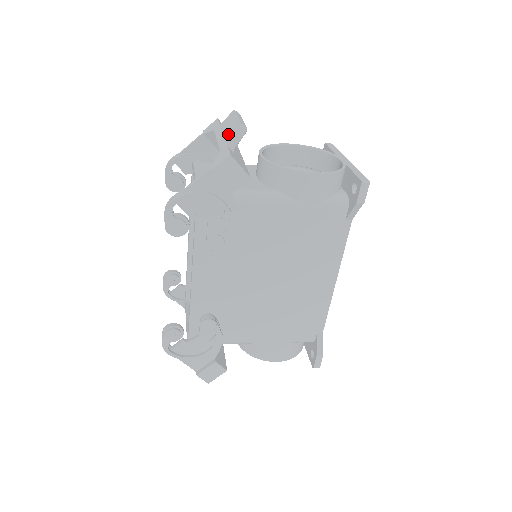
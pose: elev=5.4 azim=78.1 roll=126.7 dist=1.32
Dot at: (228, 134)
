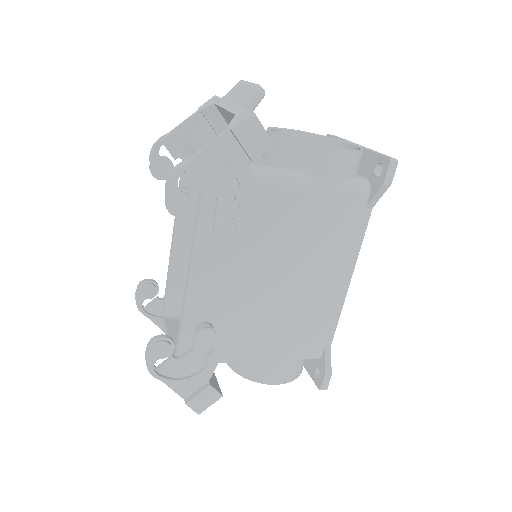
Dot at: (241, 99)
